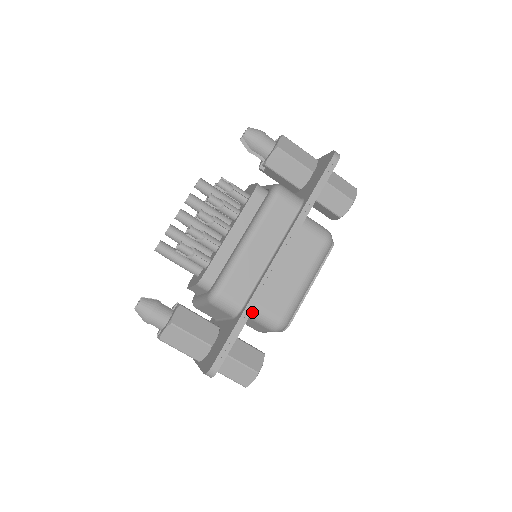
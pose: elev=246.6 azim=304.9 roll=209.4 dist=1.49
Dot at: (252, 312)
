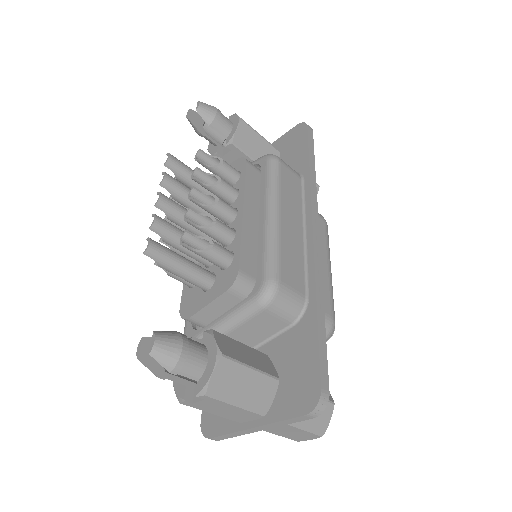
Dot at: occluded
